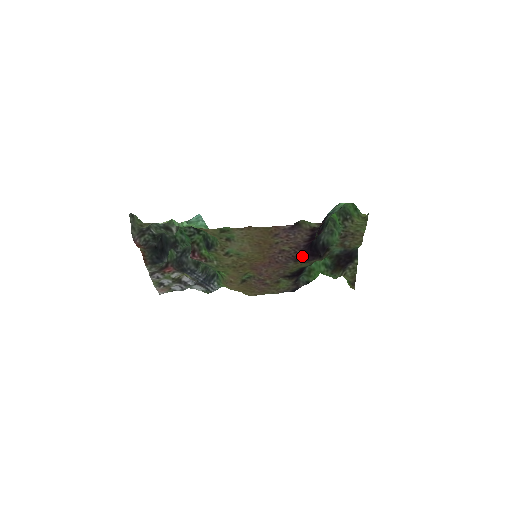
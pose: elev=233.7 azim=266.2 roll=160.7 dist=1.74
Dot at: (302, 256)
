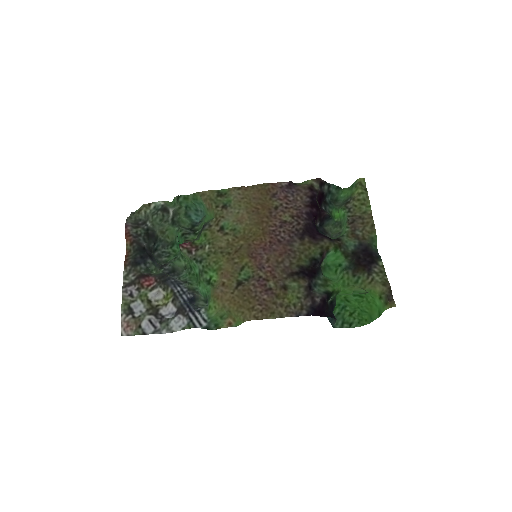
Dot at: (307, 231)
